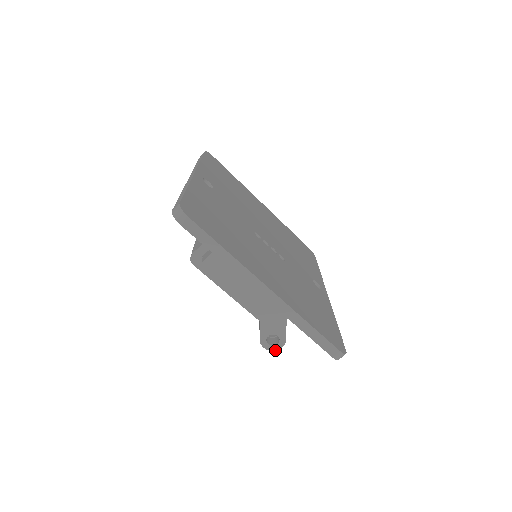
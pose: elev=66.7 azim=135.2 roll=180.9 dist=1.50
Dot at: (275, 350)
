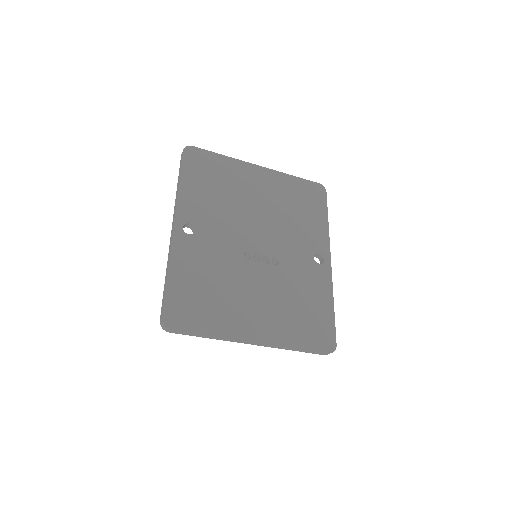
Dot at: occluded
